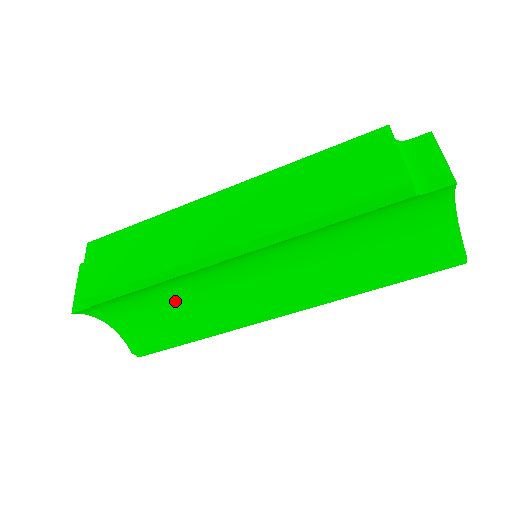
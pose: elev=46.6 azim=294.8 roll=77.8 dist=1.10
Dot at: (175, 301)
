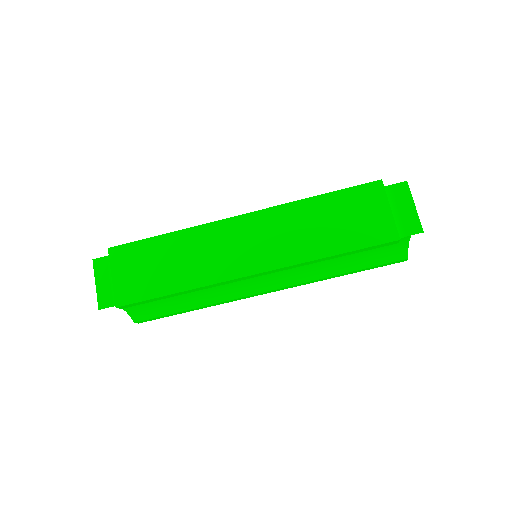
Dot at: occluded
